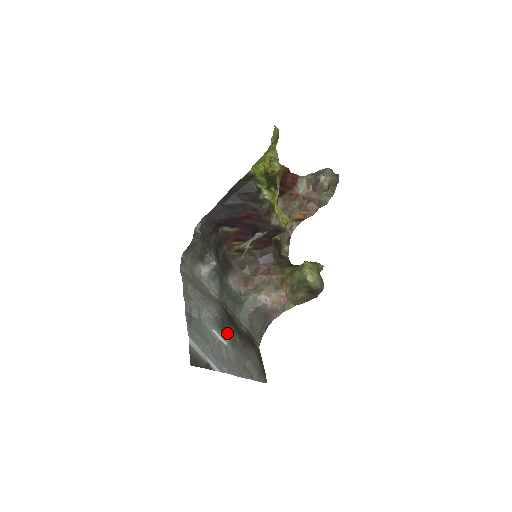
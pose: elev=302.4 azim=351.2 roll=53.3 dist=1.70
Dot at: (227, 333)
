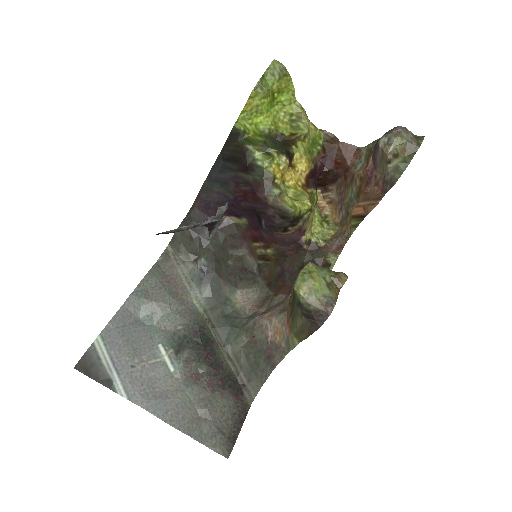
Dot at: (184, 357)
